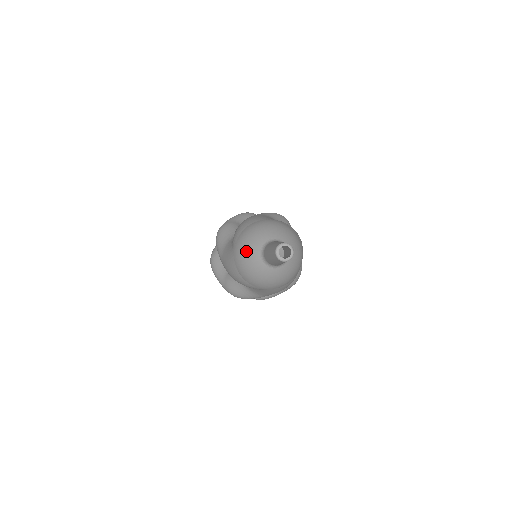
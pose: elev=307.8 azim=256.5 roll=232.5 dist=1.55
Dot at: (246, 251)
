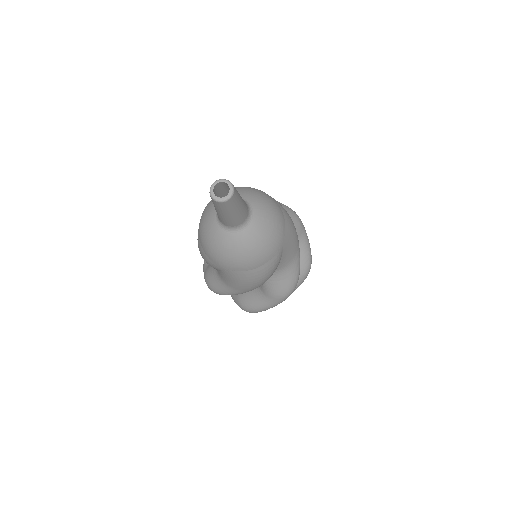
Dot at: (207, 209)
